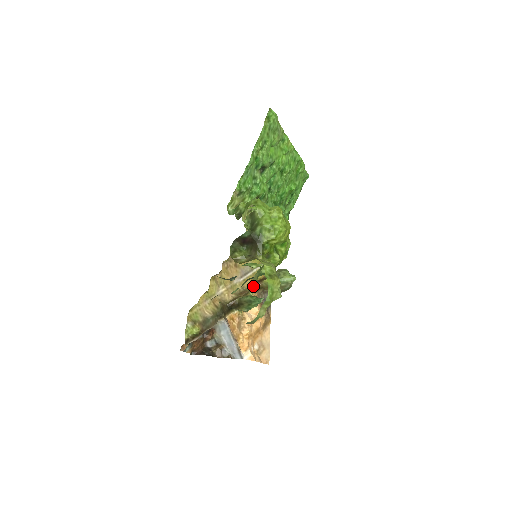
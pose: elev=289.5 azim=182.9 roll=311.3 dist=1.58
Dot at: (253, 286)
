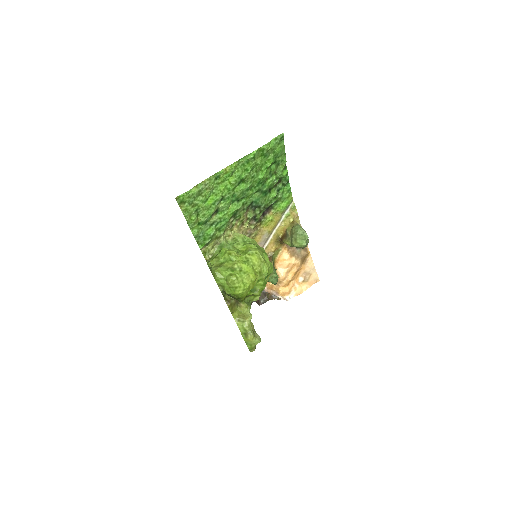
Dot at: (278, 245)
